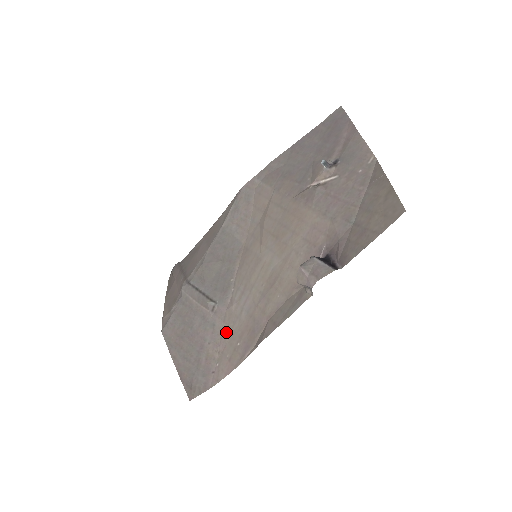
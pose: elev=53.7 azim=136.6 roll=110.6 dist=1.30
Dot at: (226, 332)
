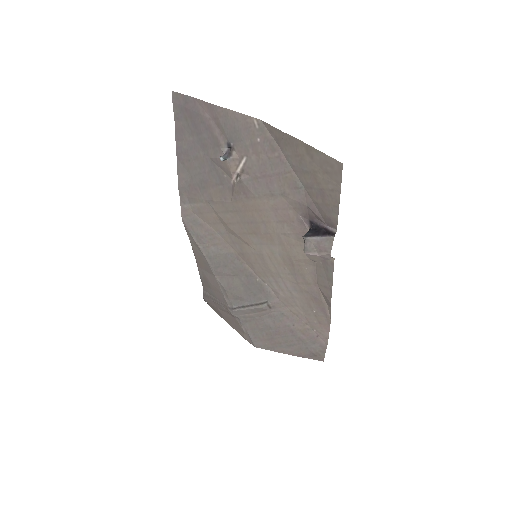
Dot at: (296, 311)
